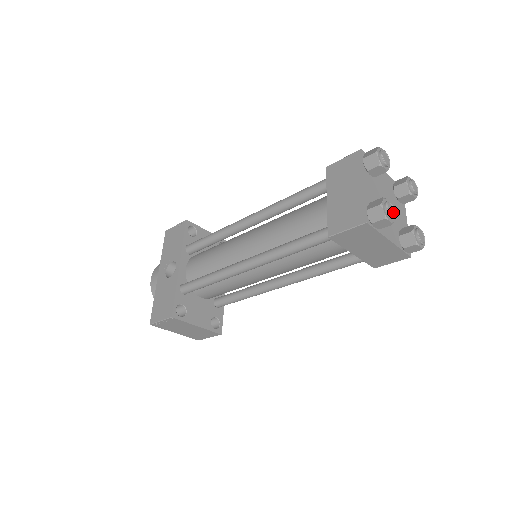
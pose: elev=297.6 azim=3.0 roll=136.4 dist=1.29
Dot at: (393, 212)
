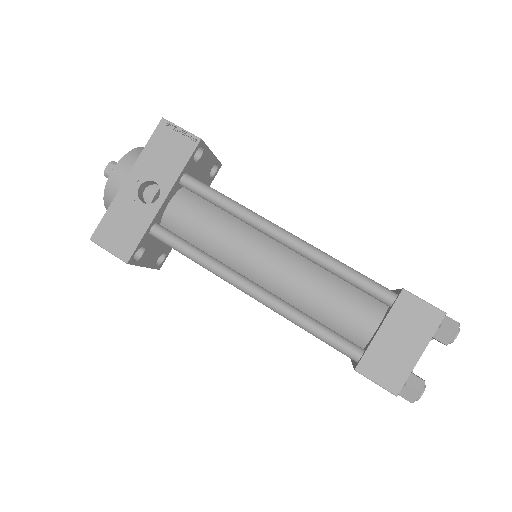
Dot at: occluded
